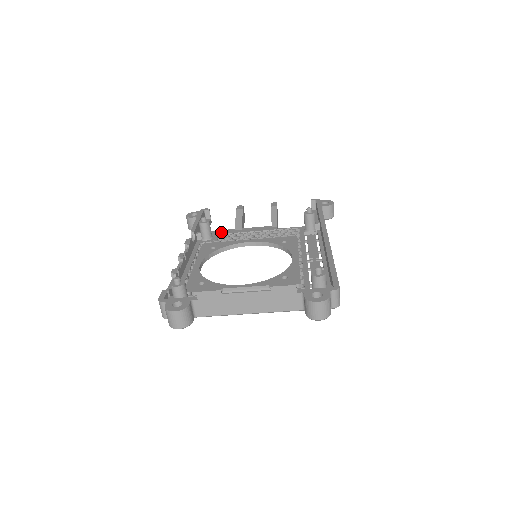
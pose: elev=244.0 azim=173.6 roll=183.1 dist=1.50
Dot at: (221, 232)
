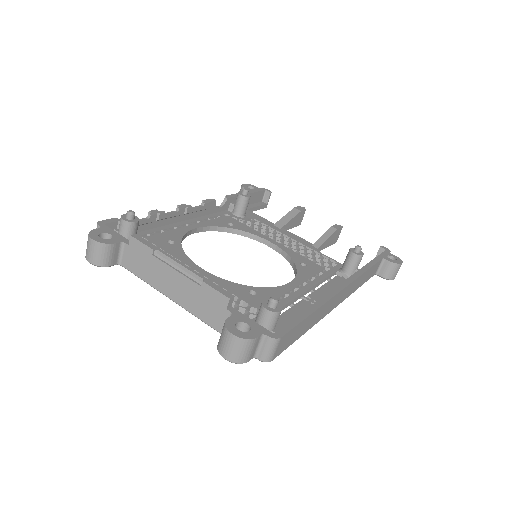
Dot at: (259, 218)
